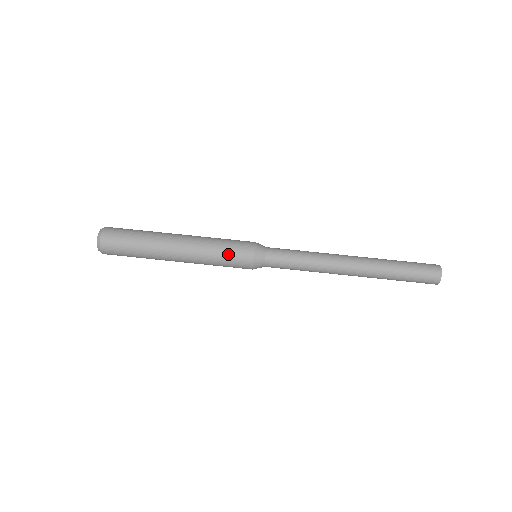
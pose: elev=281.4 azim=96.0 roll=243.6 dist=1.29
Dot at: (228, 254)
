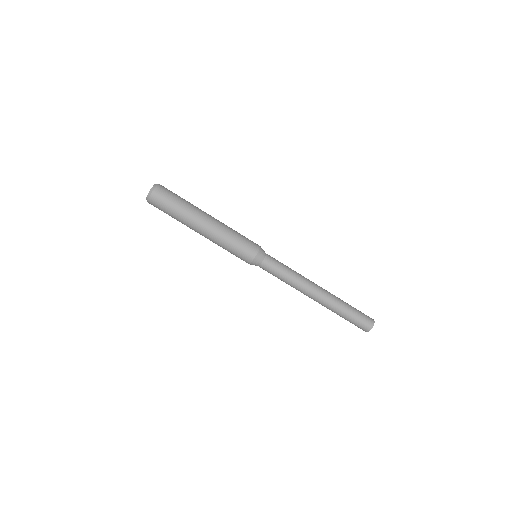
Dot at: (238, 246)
